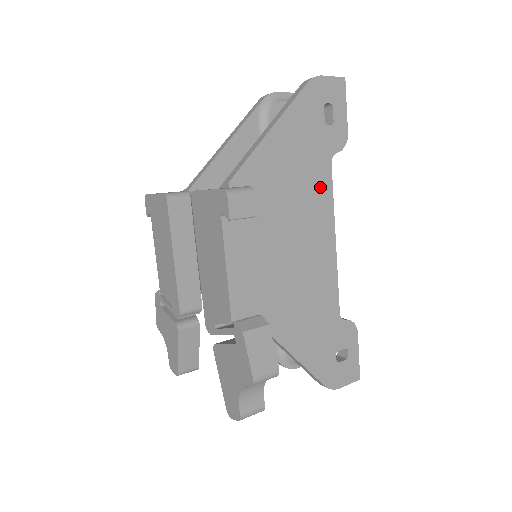
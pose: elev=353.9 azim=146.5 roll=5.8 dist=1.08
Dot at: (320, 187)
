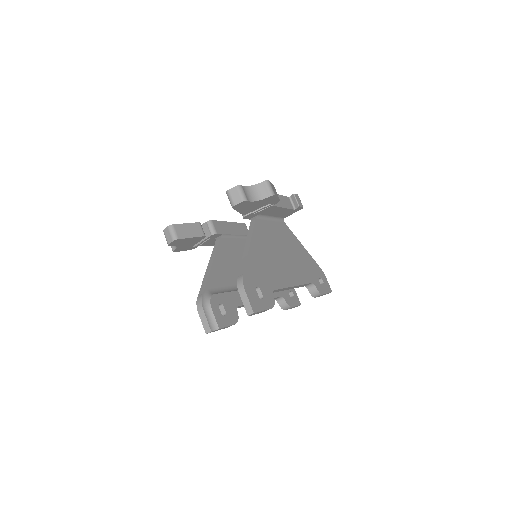
Dot at: (304, 275)
